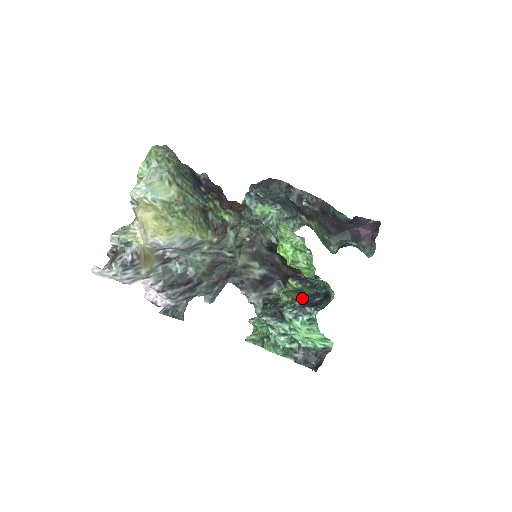
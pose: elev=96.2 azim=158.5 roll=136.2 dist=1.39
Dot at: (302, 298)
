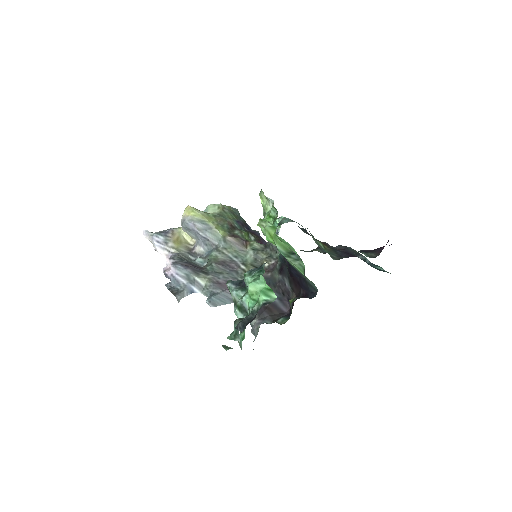
Dot at: occluded
